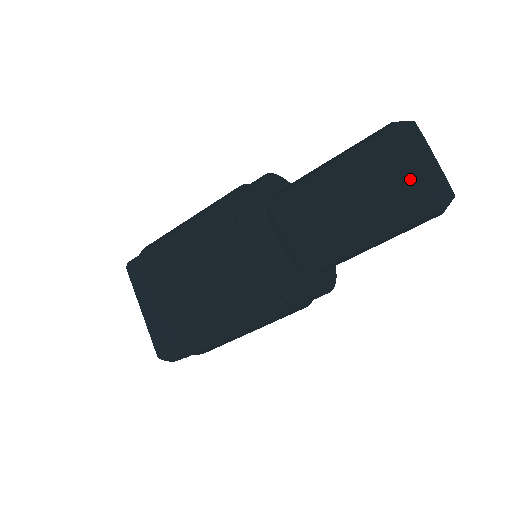
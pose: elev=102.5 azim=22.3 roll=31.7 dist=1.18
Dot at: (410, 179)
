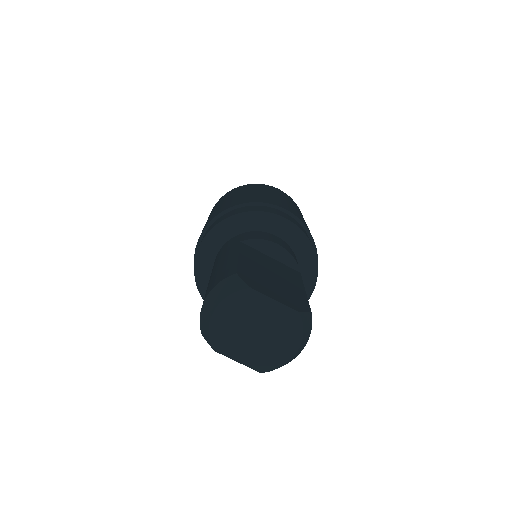
Dot at: occluded
